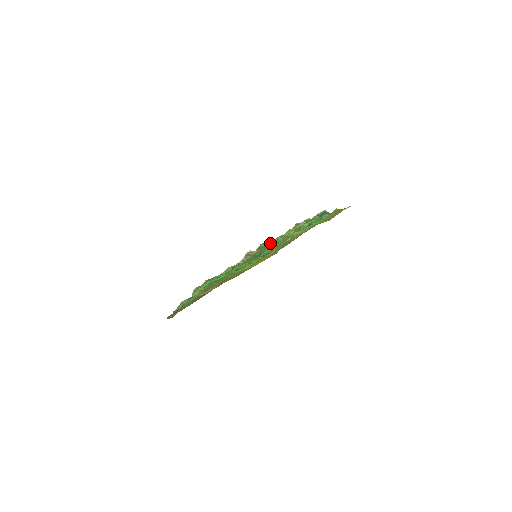
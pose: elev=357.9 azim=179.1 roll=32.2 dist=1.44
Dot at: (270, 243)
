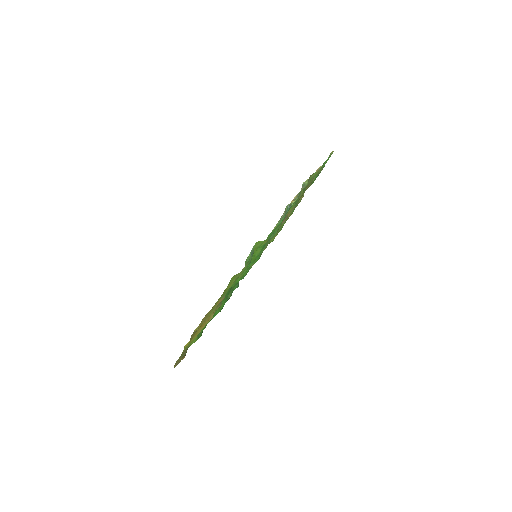
Dot at: occluded
